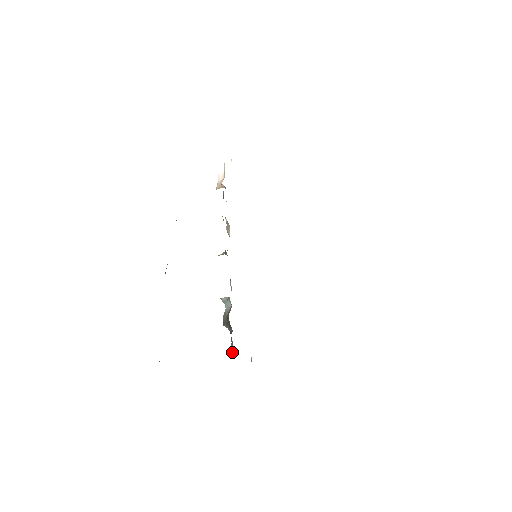
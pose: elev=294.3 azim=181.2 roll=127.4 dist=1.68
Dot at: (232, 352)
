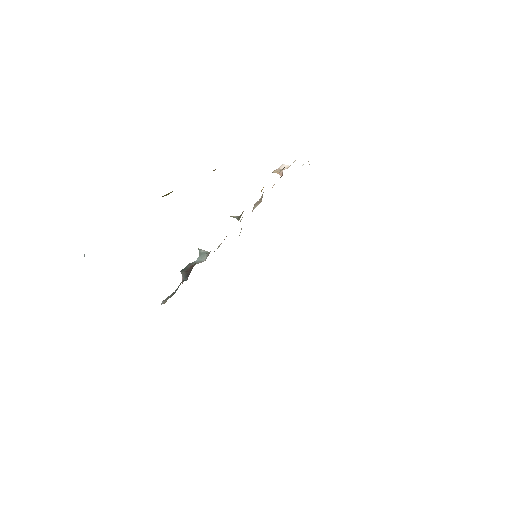
Dot at: (168, 298)
